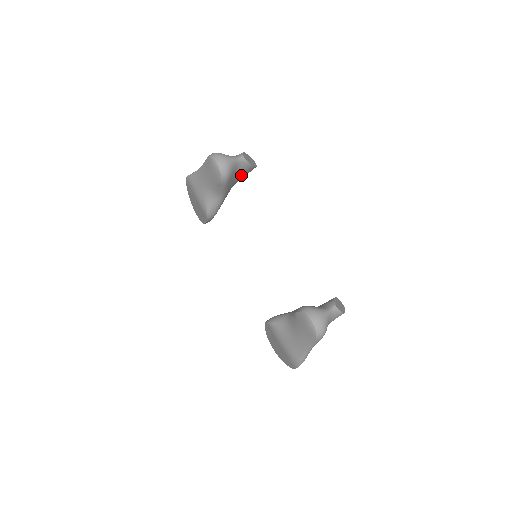
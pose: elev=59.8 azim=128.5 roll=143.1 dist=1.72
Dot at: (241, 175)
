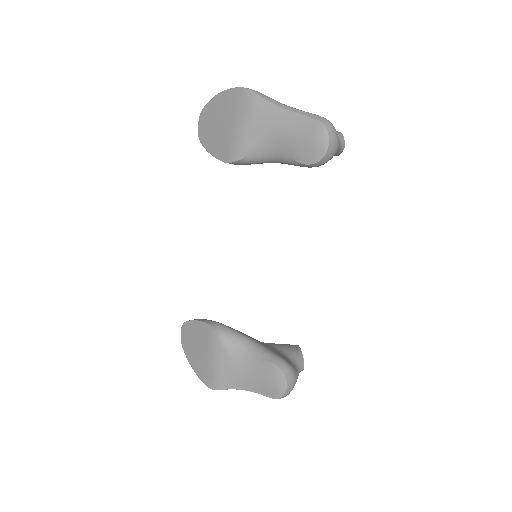
Dot at: occluded
